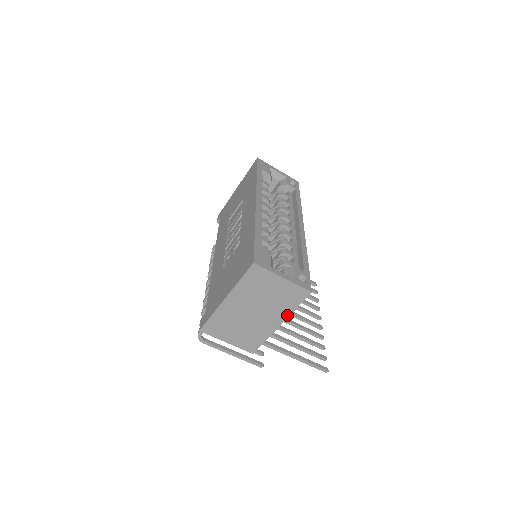
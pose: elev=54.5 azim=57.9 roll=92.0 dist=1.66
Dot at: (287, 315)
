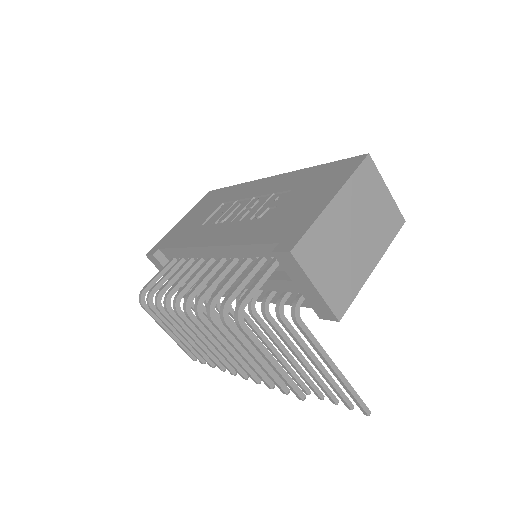
Dot at: (382, 252)
